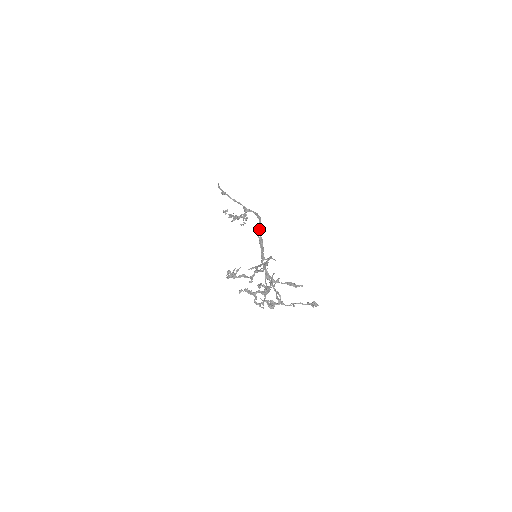
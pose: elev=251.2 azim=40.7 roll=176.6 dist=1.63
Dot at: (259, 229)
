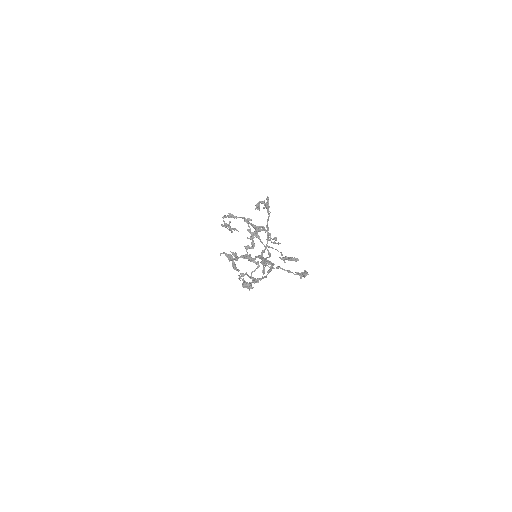
Dot at: occluded
